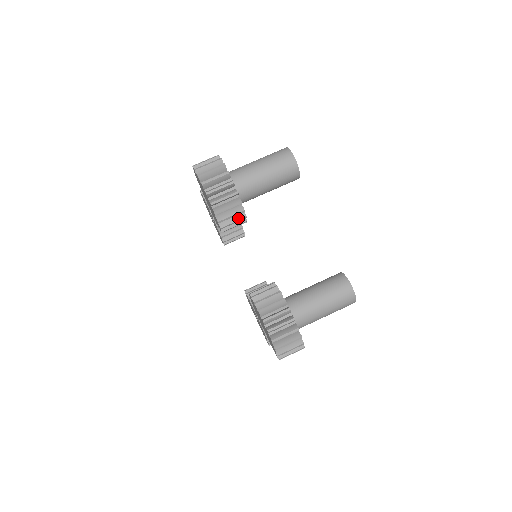
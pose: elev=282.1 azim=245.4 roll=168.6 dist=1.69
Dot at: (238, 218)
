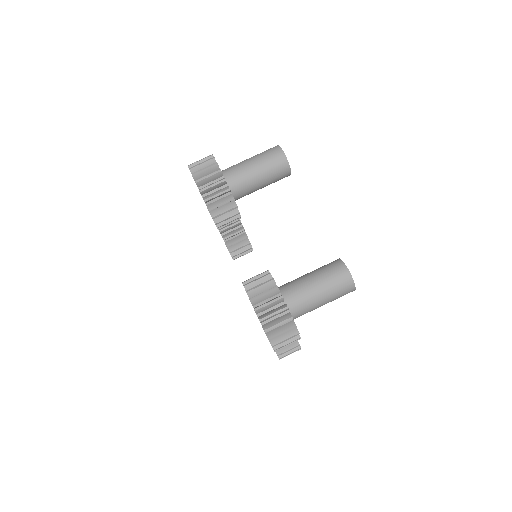
Dot at: (229, 208)
